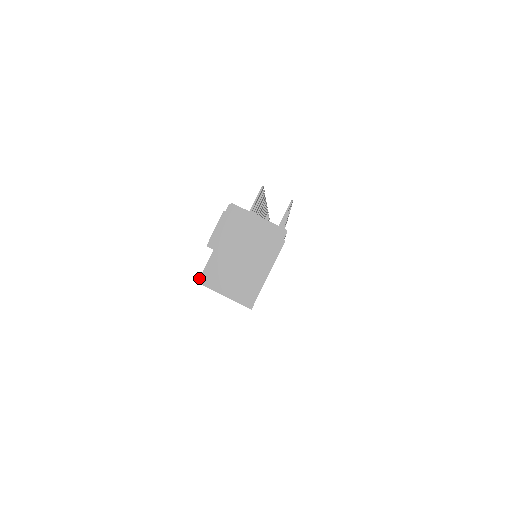
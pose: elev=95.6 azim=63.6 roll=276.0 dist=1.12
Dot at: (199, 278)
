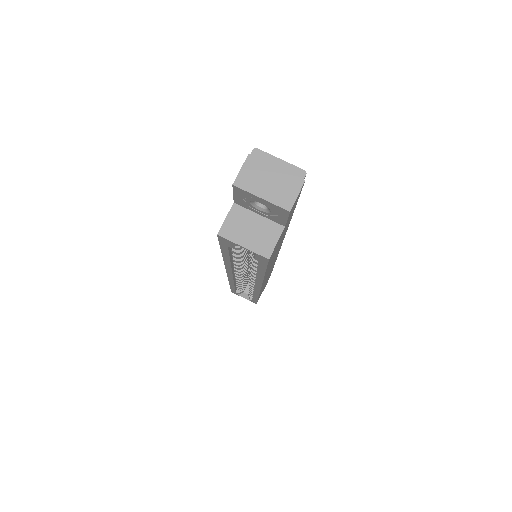
Dot at: (219, 230)
